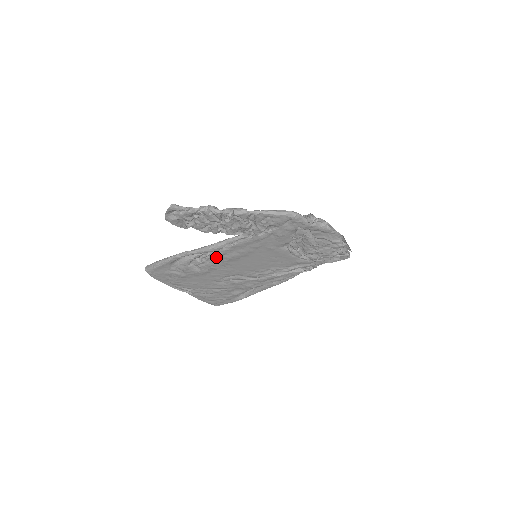
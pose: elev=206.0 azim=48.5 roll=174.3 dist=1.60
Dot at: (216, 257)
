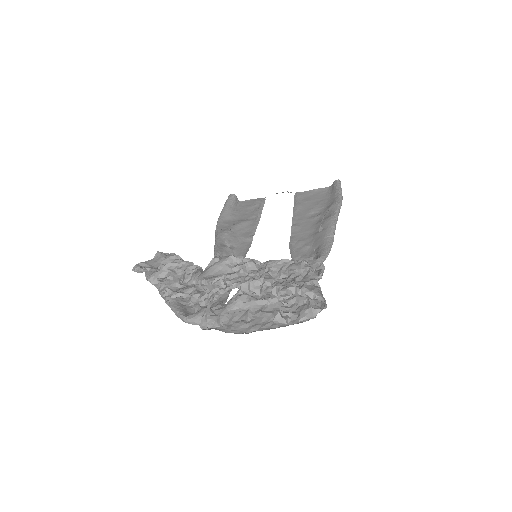
Dot at: (235, 242)
